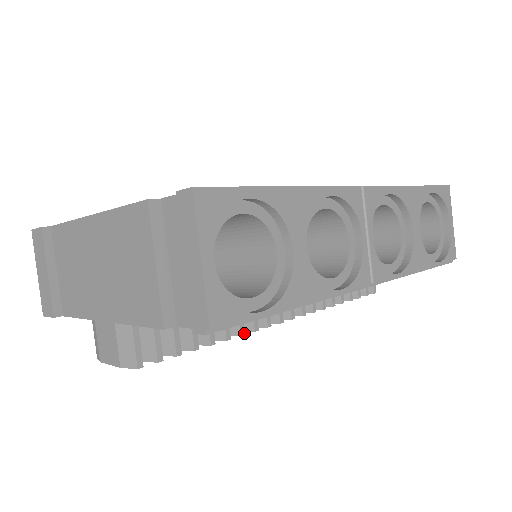
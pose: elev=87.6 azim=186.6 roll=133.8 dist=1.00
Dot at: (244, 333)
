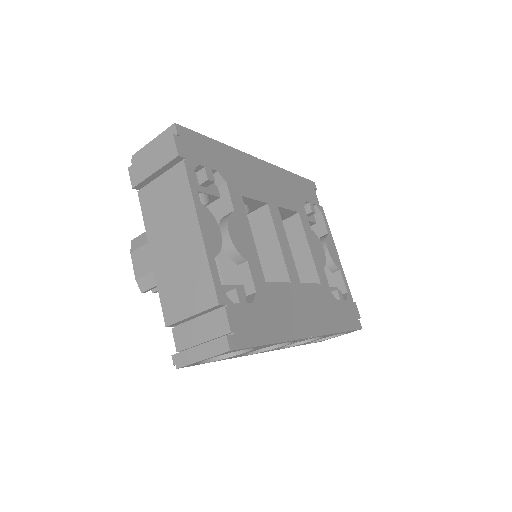
Dot at: occluded
